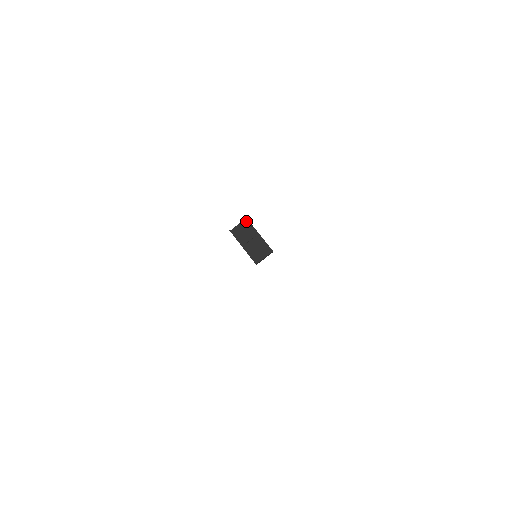
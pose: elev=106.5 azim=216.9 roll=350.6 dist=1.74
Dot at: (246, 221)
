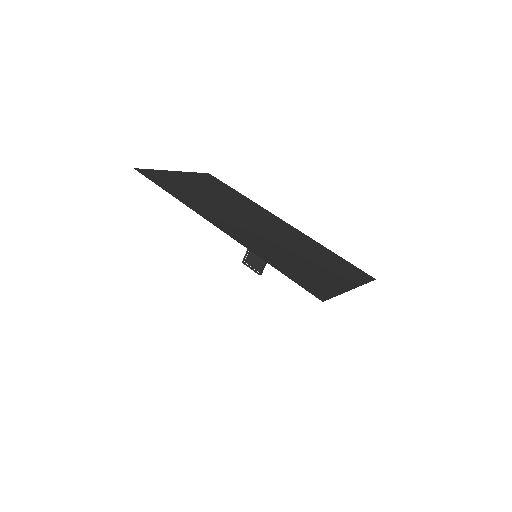
Dot at: occluded
